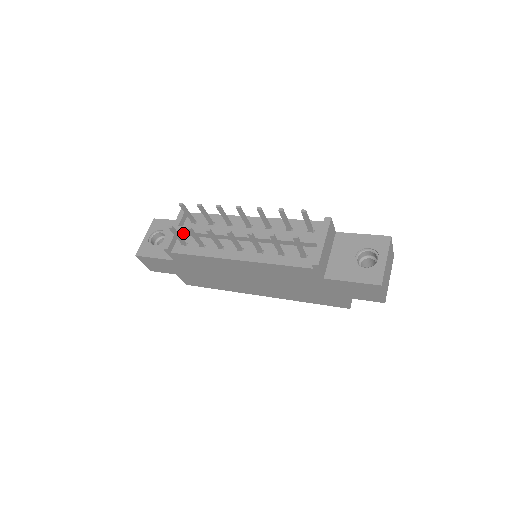
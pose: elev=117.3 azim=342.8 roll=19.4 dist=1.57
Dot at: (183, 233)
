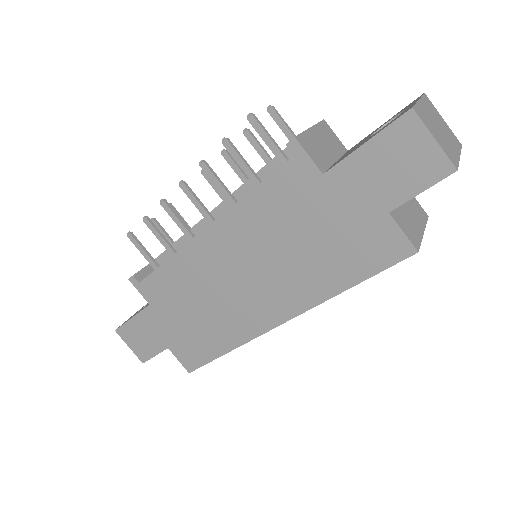
Dot at: (159, 260)
